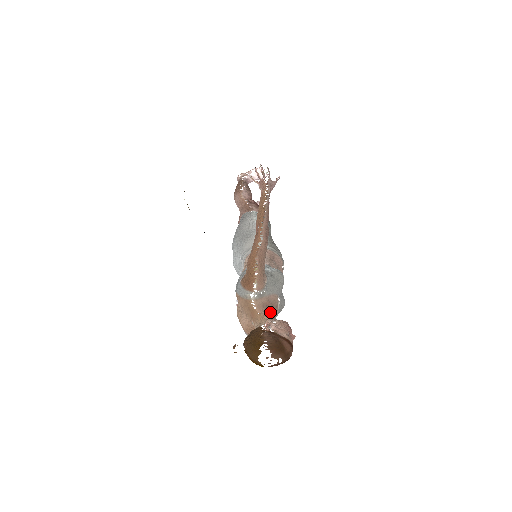
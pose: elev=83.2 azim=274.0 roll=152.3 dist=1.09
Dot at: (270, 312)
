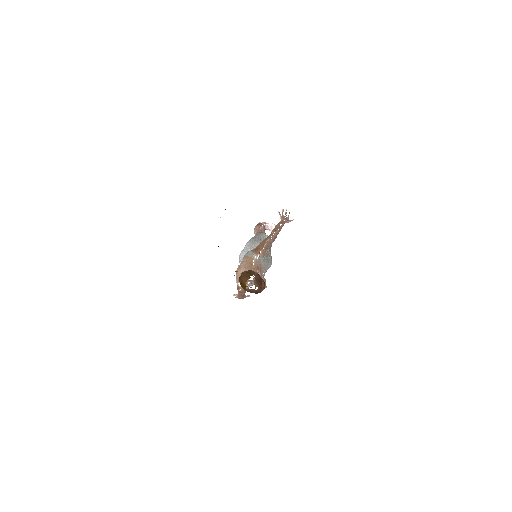
Dot at: (259, 272)
